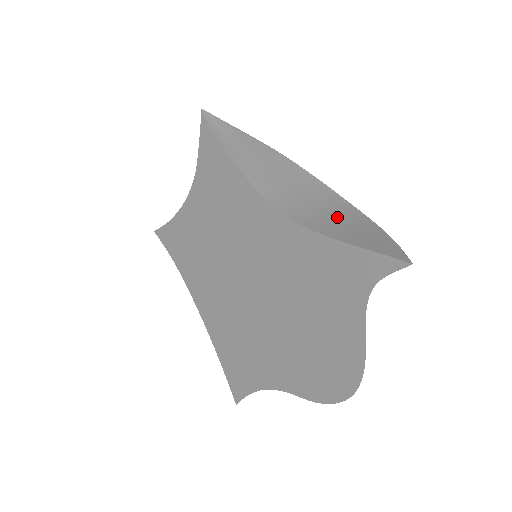
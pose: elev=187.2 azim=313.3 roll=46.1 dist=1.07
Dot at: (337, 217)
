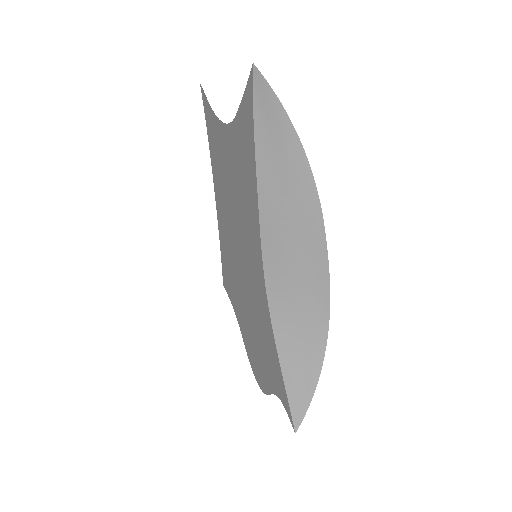
Dot at: (303, 336)
